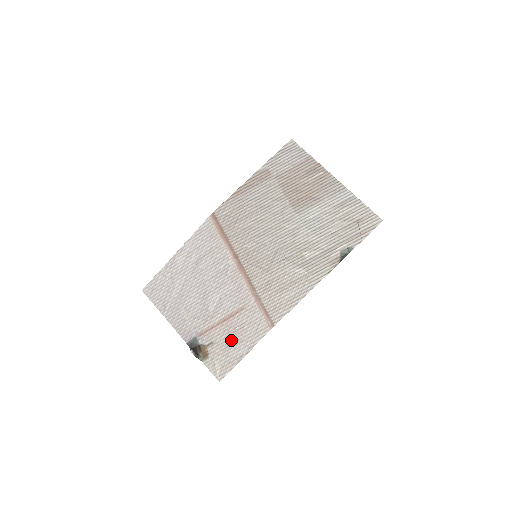
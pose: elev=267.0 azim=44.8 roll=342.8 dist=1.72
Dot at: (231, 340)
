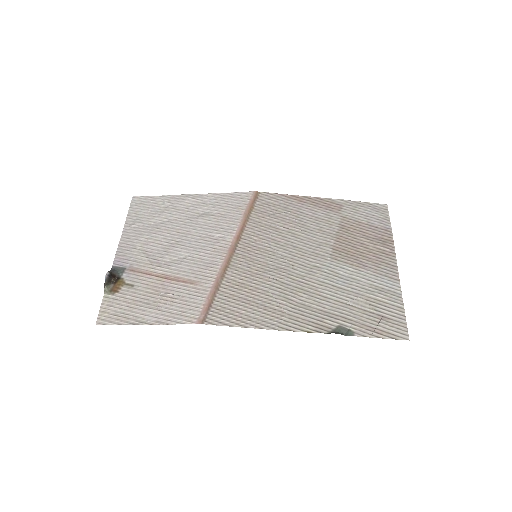
Dot at: (151, 299)
